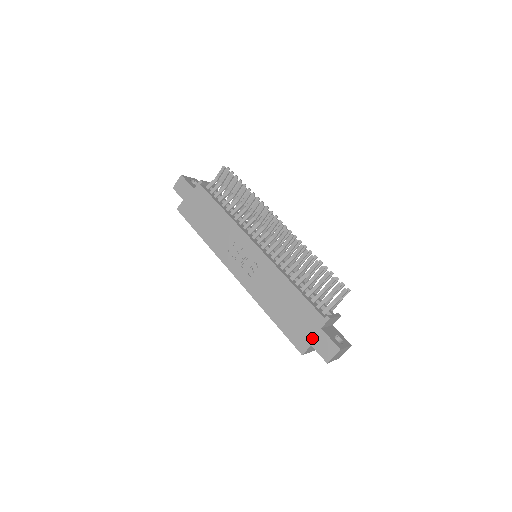
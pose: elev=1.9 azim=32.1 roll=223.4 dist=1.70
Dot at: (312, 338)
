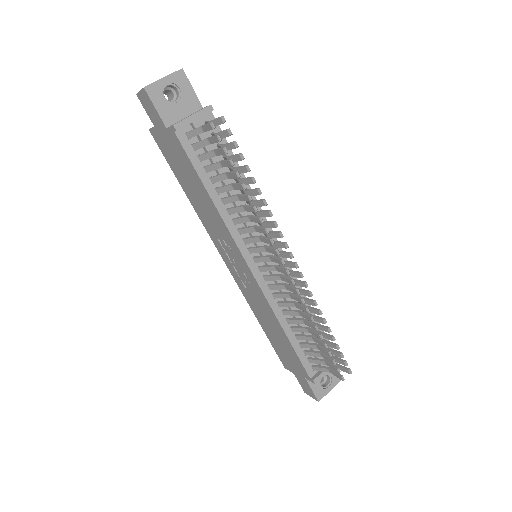
Dot at: (296, 373)
